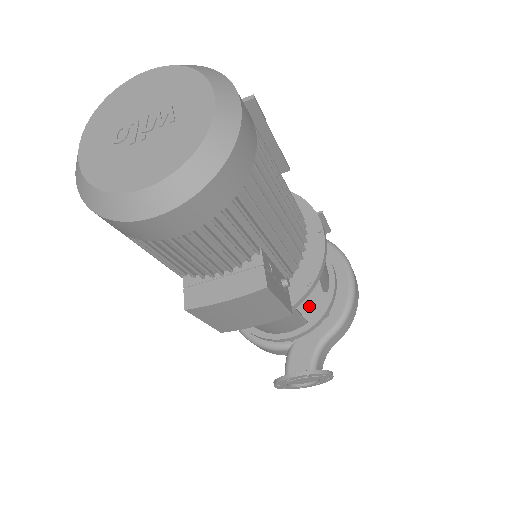
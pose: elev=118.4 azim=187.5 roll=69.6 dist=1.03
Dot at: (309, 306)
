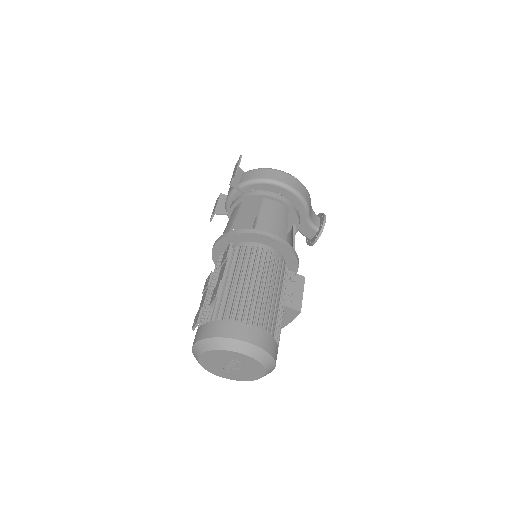
Dot at: (288, 220)
